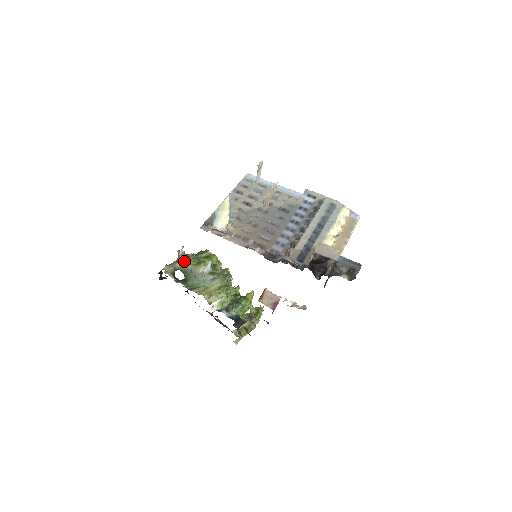
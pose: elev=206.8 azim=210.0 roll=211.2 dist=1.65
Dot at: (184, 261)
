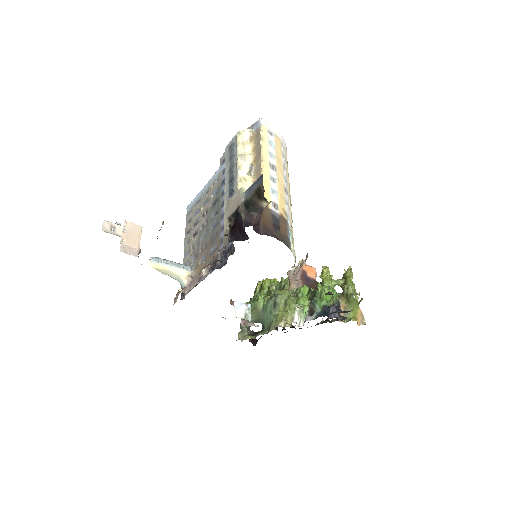
Dot at: occluded
